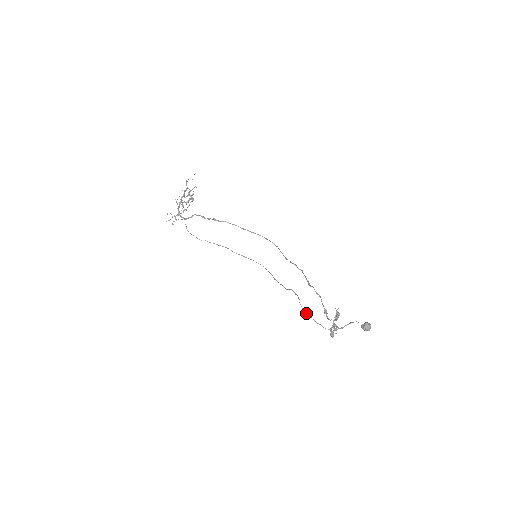
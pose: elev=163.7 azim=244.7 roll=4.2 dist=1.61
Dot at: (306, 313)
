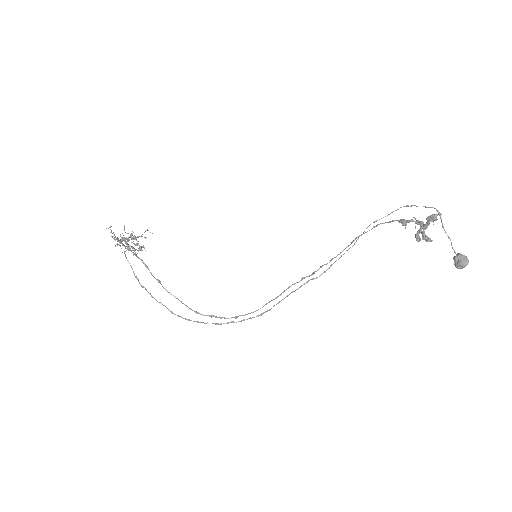
Dot at: (379, 219)
